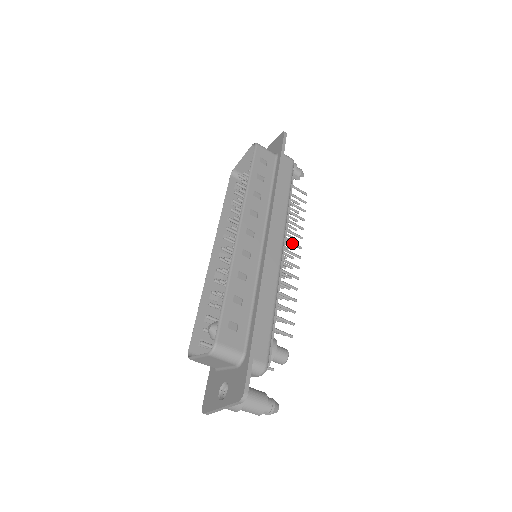
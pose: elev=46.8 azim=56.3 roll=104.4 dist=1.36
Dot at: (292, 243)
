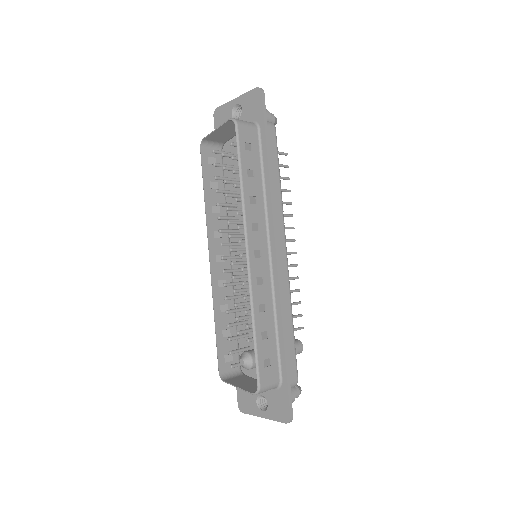
Dot at: occluded
